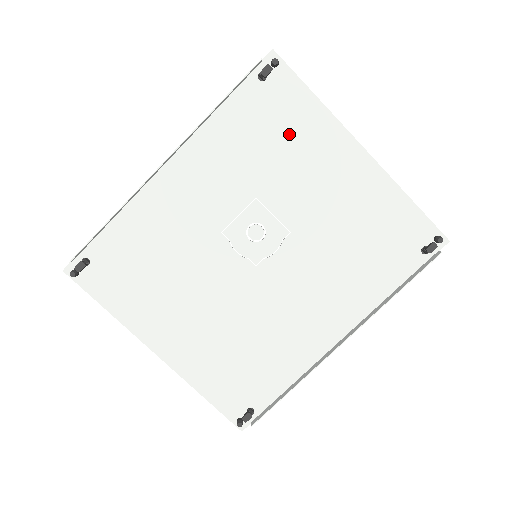
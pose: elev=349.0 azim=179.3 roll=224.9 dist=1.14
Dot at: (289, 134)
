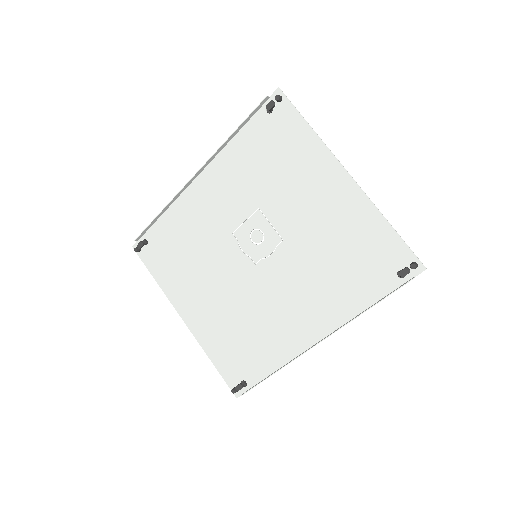
Dot at: (287, 158)
